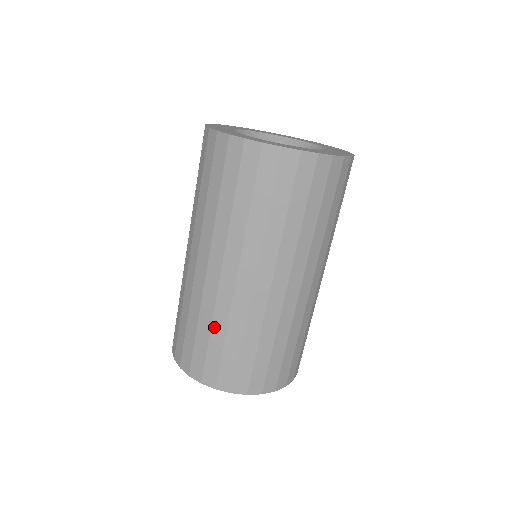
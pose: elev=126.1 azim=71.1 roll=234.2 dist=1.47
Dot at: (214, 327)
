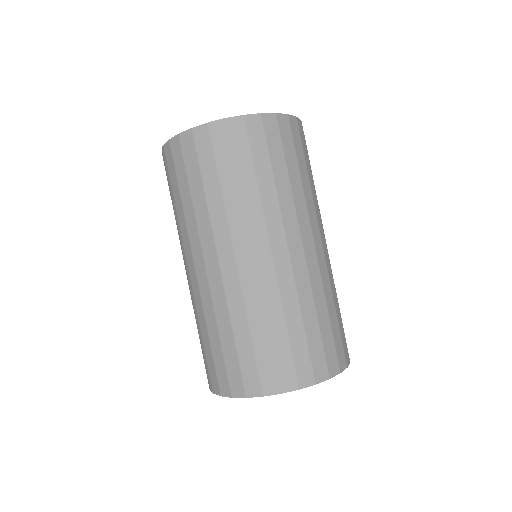
Dot at: (269, 318)
